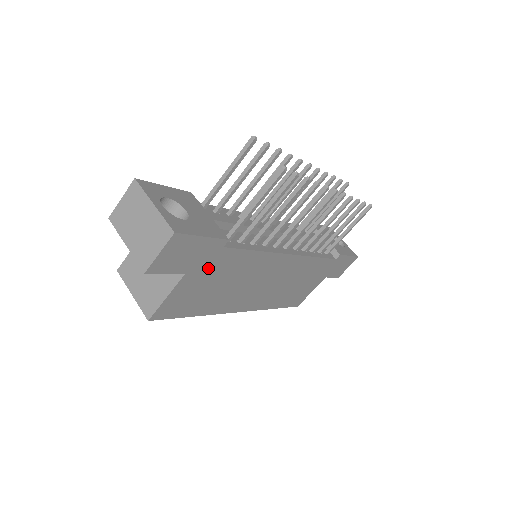
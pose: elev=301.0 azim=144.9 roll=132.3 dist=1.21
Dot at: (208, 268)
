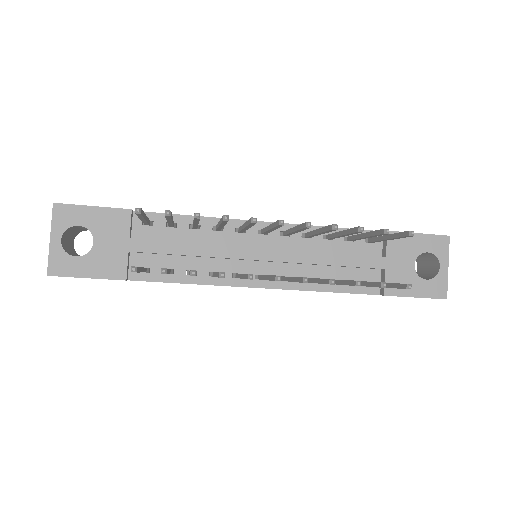
Dot at: occluded
